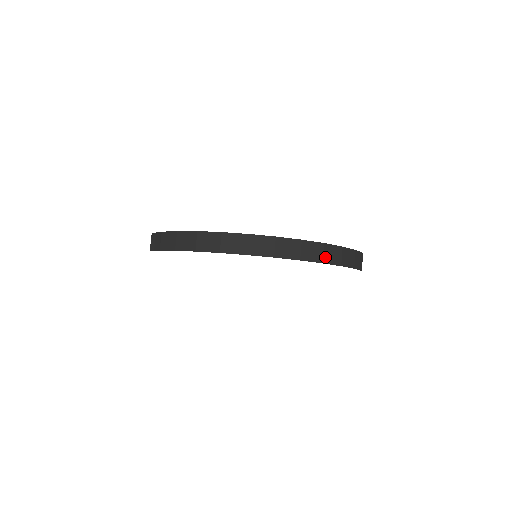
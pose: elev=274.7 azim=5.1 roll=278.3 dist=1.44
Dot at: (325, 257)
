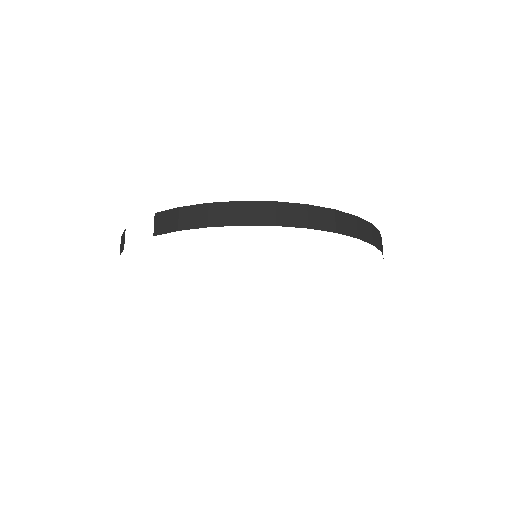
Dot at: (373, 239)
